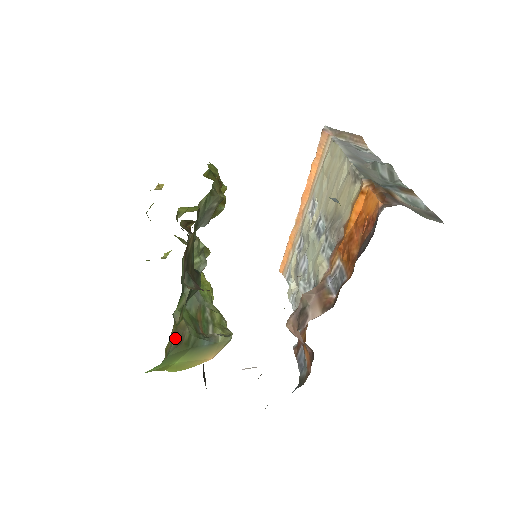
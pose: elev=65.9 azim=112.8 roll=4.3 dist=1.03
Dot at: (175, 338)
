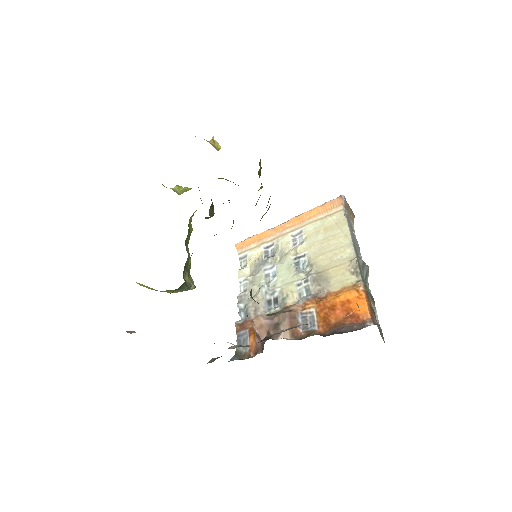
Dot at: occluded
